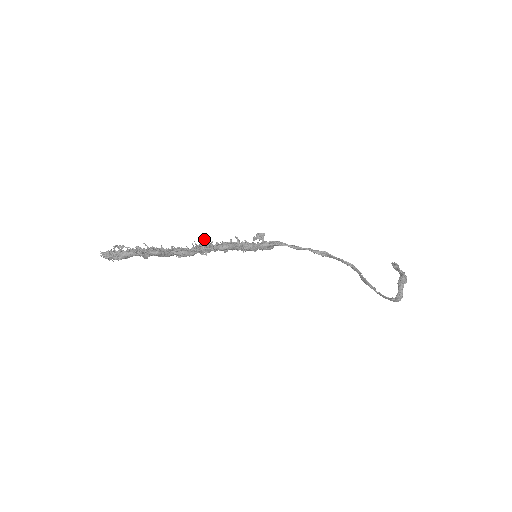
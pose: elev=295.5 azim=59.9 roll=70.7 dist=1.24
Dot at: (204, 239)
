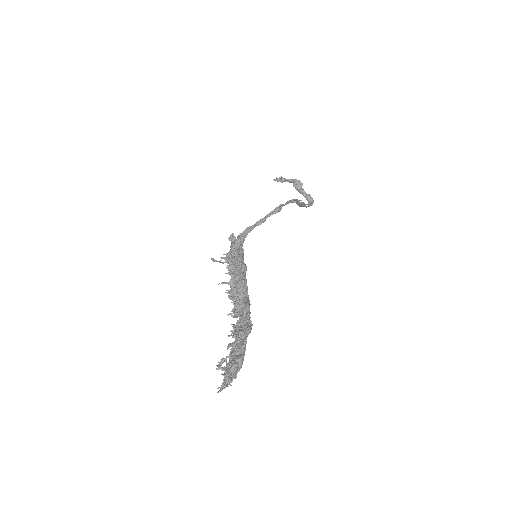
Dot at: occluded
